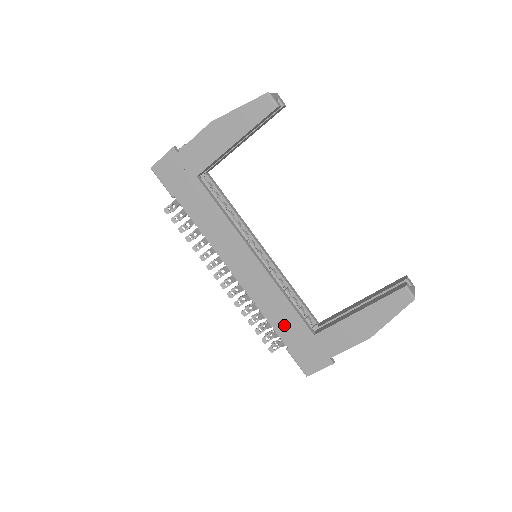
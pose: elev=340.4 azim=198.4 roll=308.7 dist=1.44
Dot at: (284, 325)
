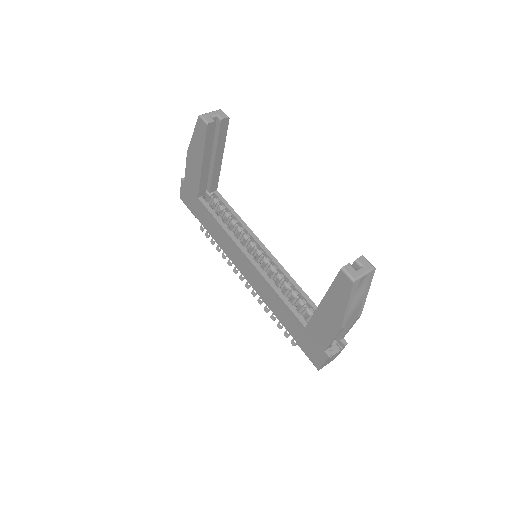
Dot at: (285, 319)
